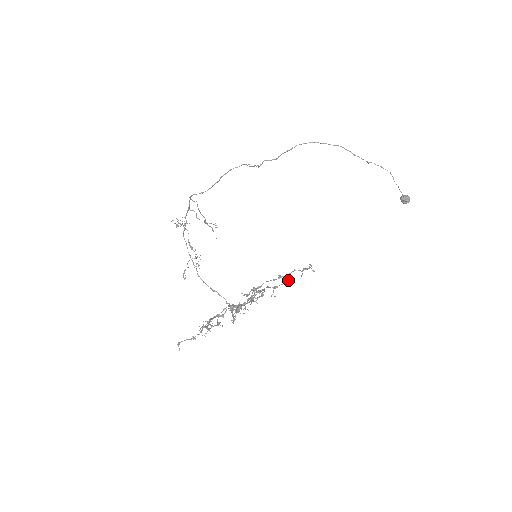
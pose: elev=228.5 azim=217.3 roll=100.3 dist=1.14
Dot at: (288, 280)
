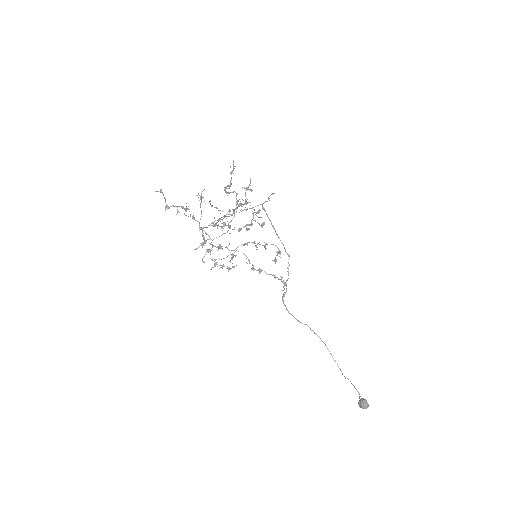
Dot at: (279, 253)
